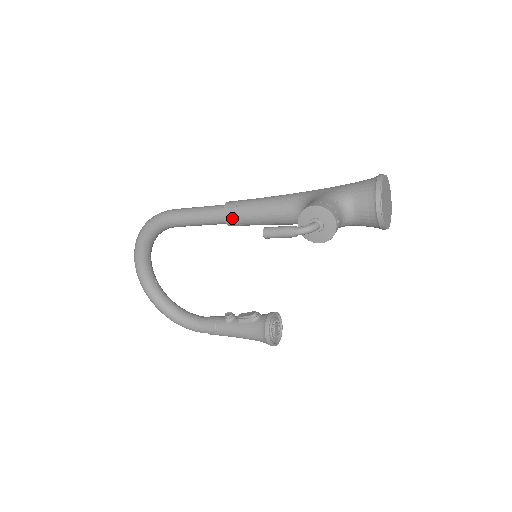
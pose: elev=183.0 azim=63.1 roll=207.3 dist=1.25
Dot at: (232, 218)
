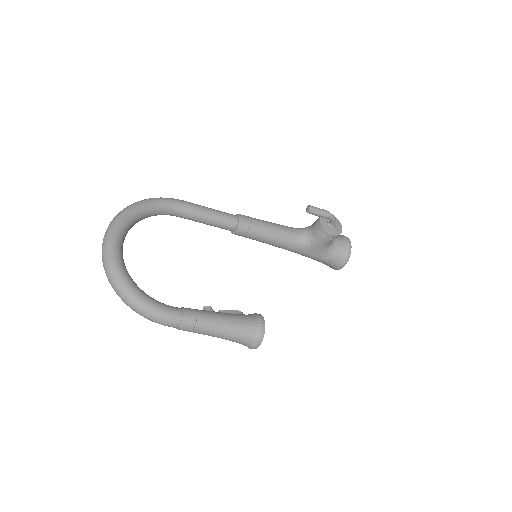
Dot at: (247, 220)
